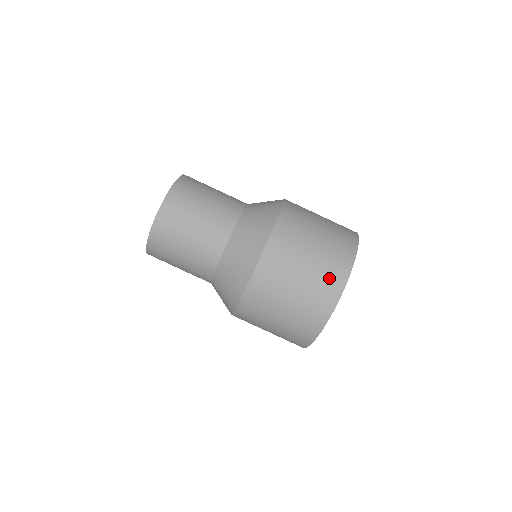
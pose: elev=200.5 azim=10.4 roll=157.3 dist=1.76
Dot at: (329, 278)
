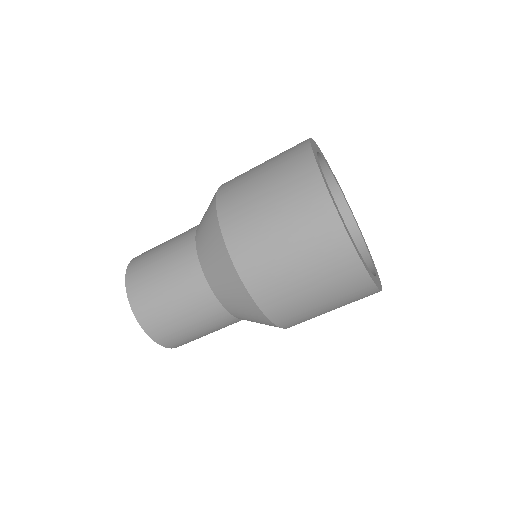
Dot at: (343, 277)
